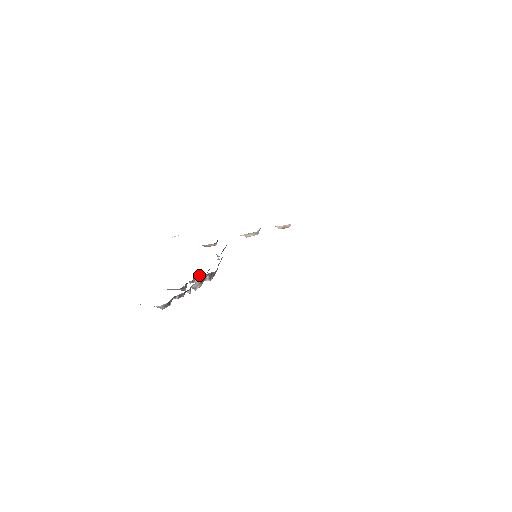
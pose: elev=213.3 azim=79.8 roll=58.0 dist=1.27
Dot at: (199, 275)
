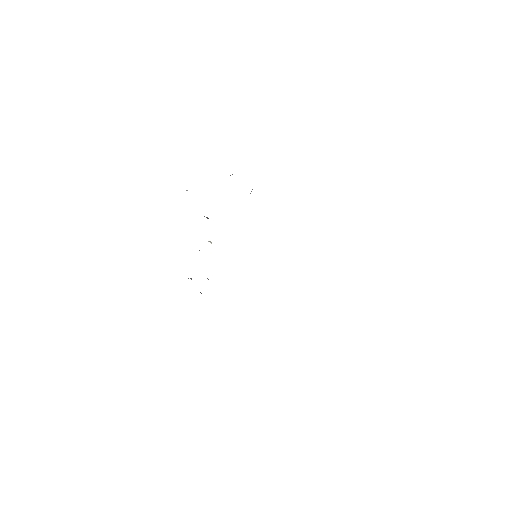
Dot at: occluded
